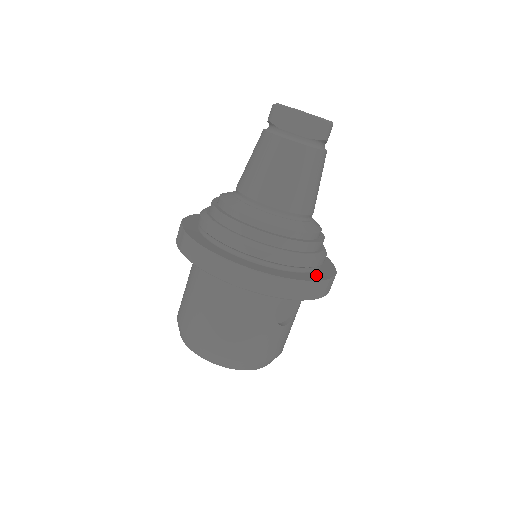
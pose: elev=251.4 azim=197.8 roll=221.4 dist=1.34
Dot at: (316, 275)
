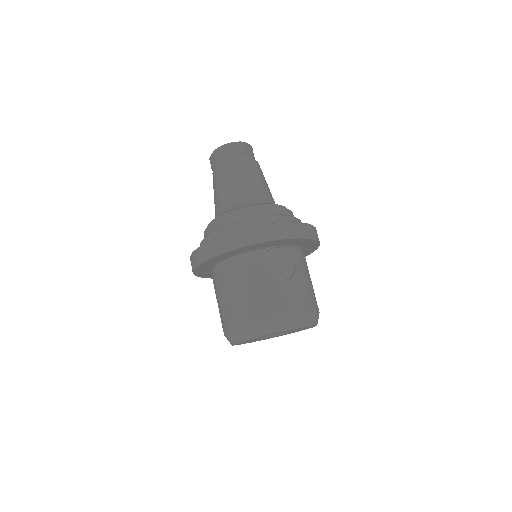
Dot at: occluded
